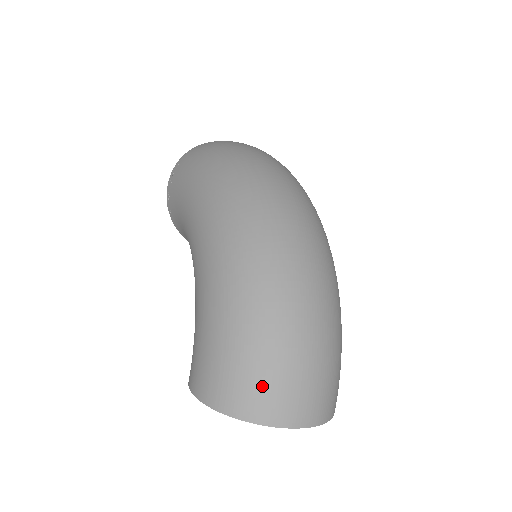
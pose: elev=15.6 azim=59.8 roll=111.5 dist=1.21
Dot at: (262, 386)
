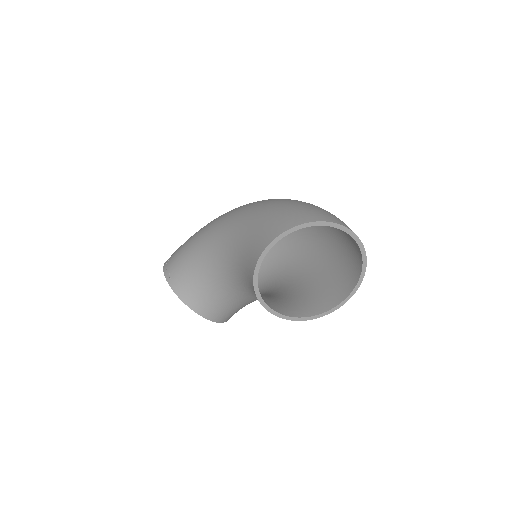
Dot at: (316, 211)
